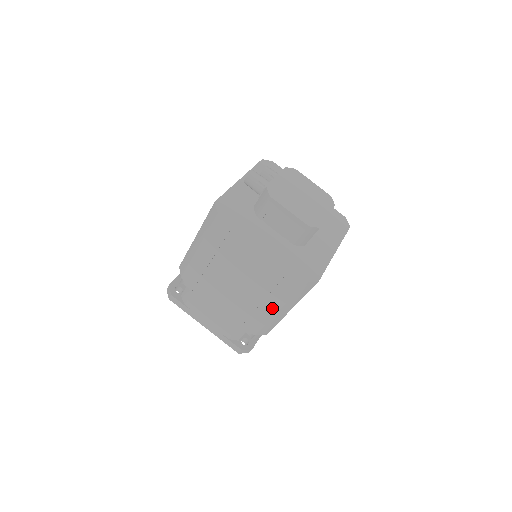
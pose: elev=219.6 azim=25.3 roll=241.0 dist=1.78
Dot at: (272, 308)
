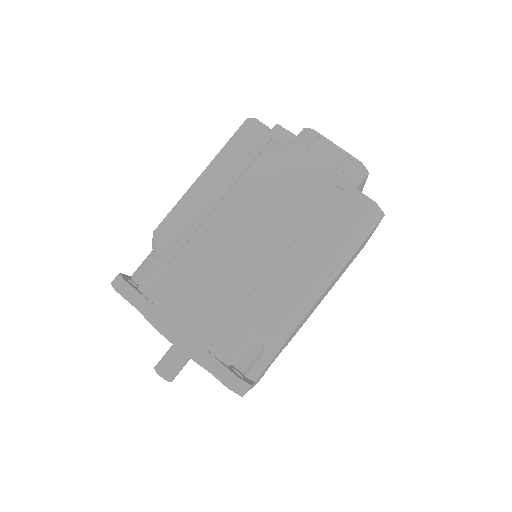
Dot at: (314, 263)
